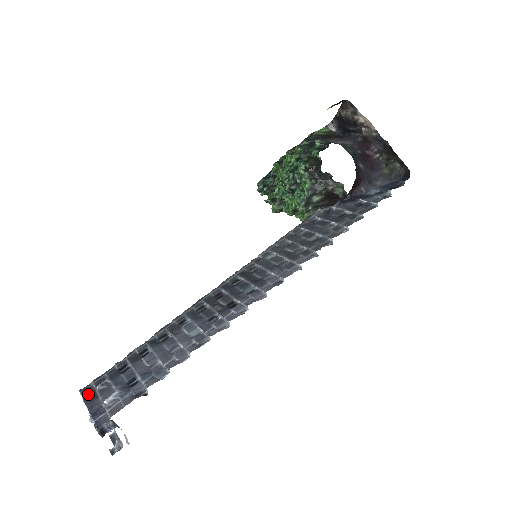
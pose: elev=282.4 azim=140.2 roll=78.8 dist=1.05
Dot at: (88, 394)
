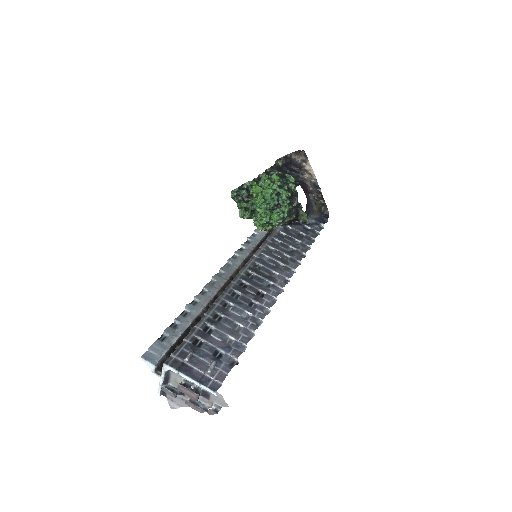
Dot at: (178, 366)
